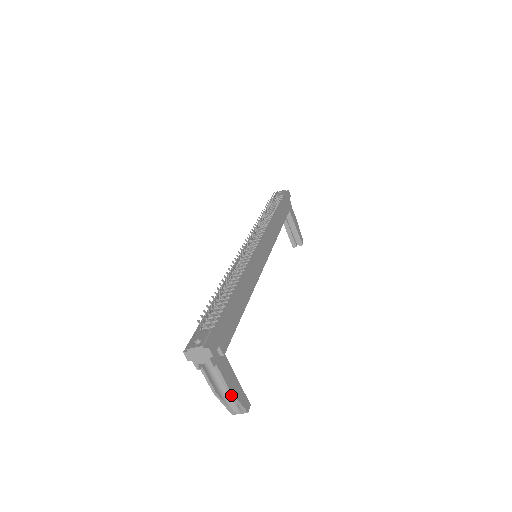
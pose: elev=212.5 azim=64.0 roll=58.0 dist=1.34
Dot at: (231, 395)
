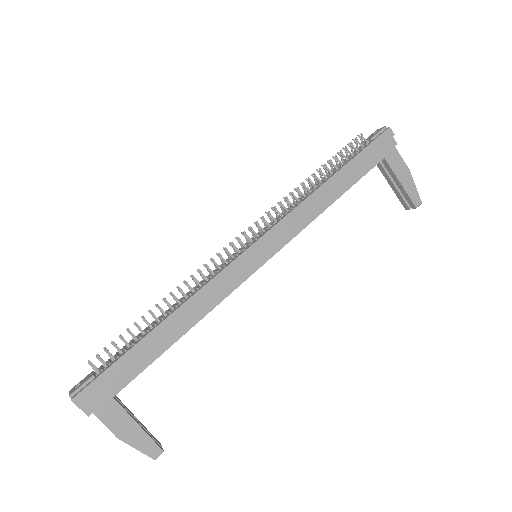
Dot at: (125, 441)
